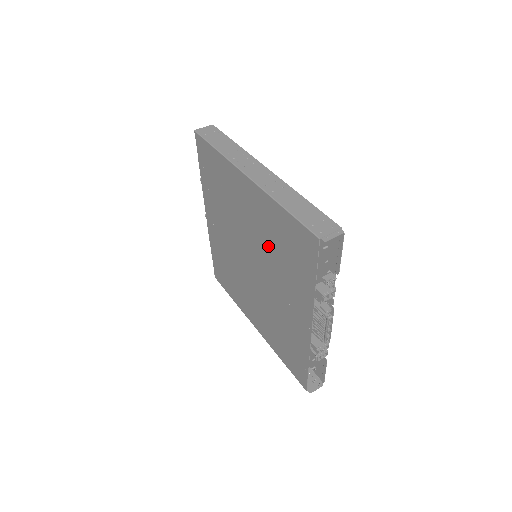
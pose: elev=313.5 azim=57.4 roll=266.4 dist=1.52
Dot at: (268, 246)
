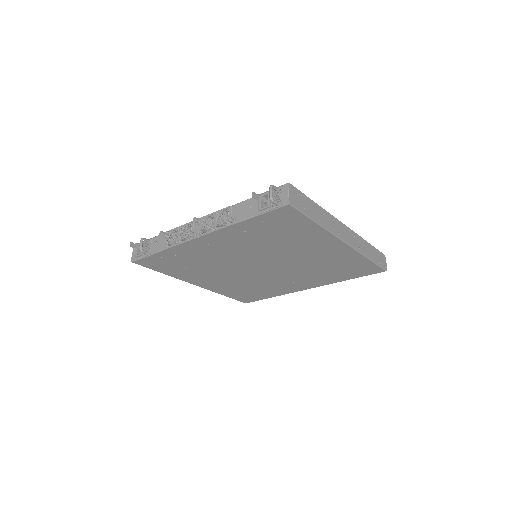
Dot at: (313, 266)
